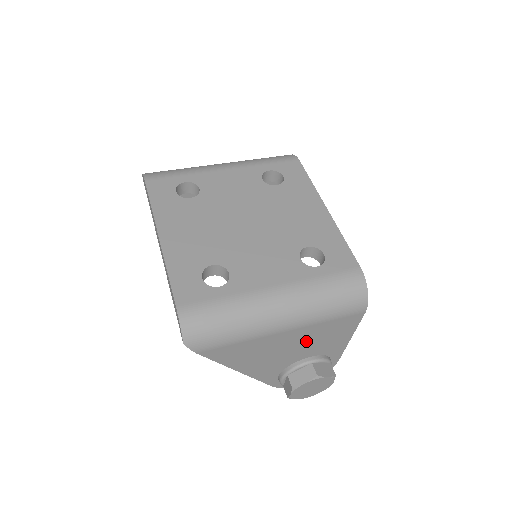
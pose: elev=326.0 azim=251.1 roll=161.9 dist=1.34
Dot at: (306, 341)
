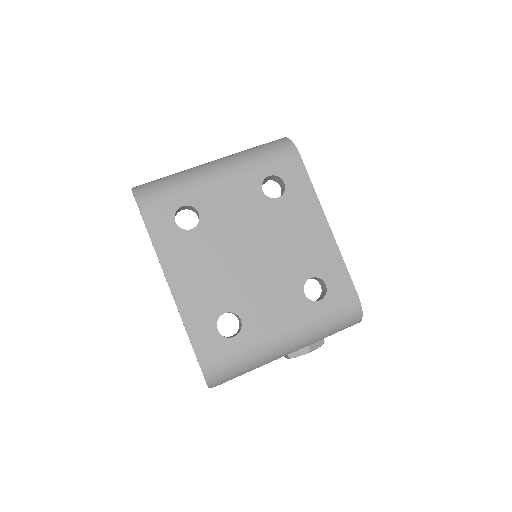
Dot at: occluded
